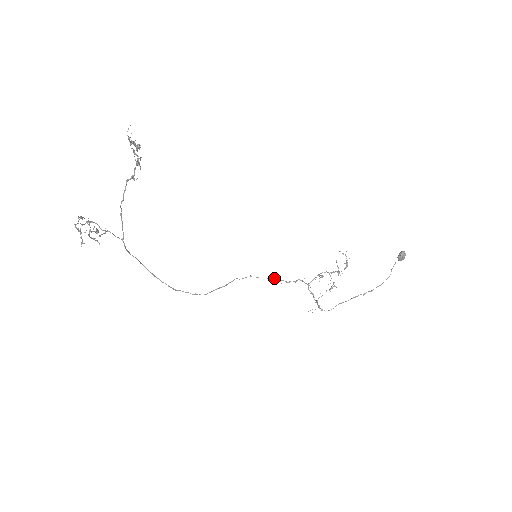
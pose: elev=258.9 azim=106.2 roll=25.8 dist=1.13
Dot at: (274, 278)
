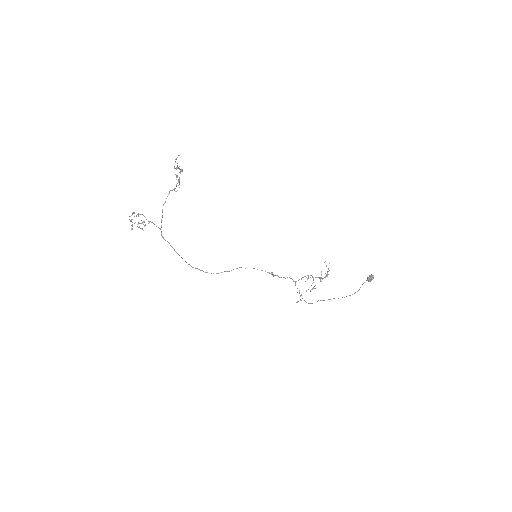
Dot at: occluded
